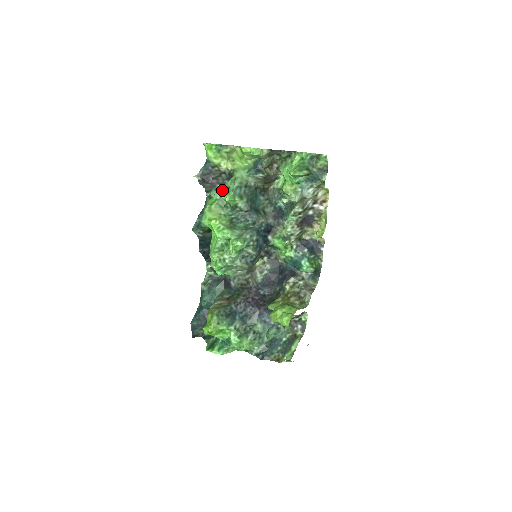
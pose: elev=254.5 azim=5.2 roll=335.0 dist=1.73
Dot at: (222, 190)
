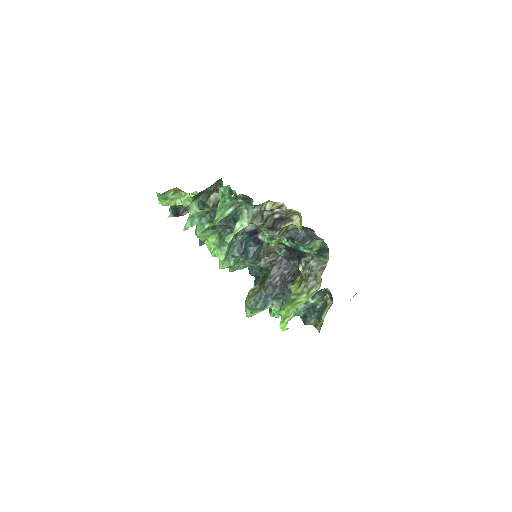
Dot at: occluded
